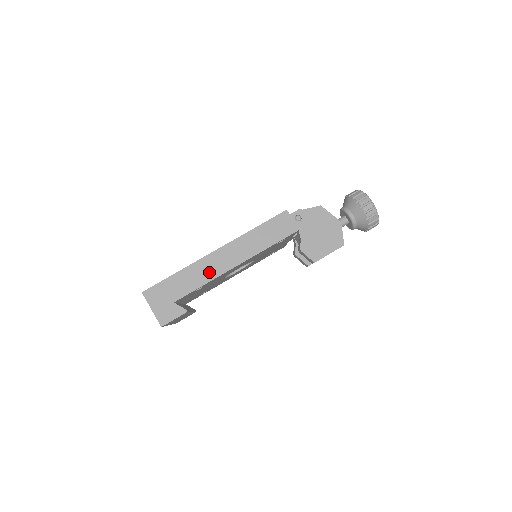
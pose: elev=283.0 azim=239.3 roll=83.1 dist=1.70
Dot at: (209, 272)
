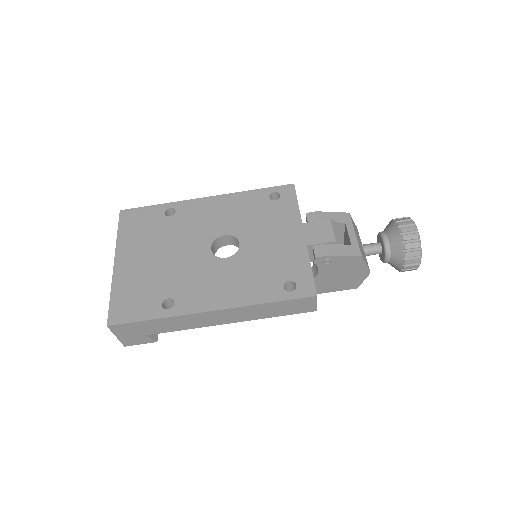
Dot at: (195, 323)
